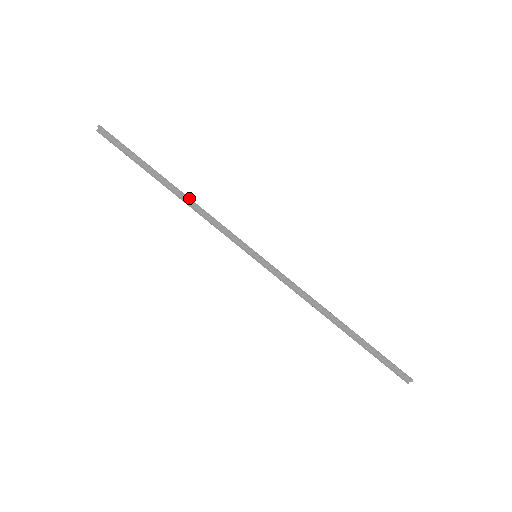
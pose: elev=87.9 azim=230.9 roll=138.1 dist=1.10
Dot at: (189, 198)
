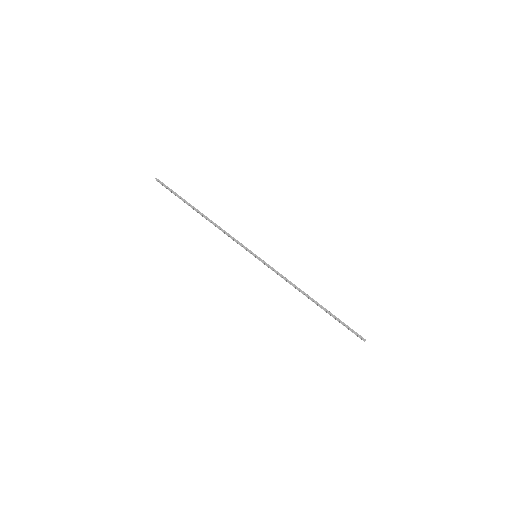
Dot at: (211, 221)
